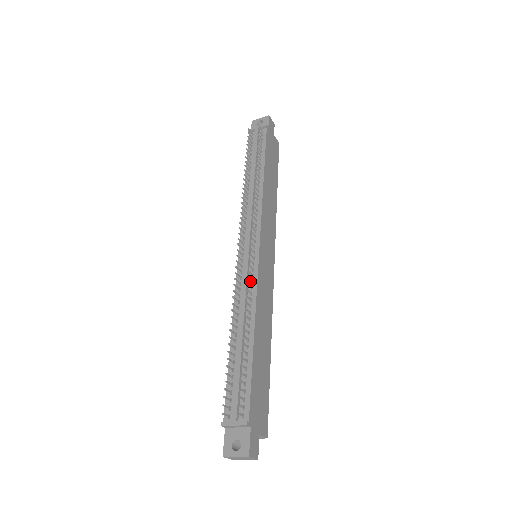
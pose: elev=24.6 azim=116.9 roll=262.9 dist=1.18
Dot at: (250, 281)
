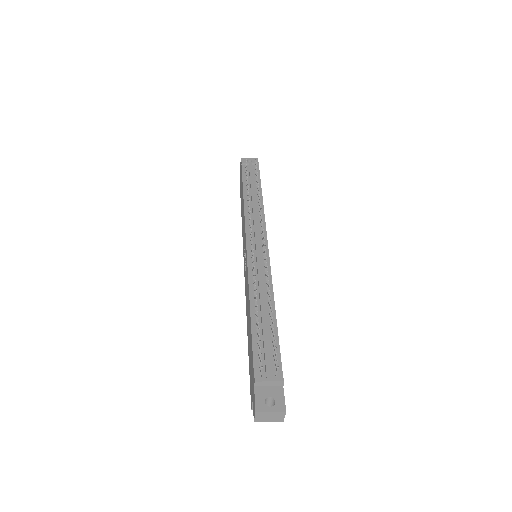
Dot at: (263, 269)
